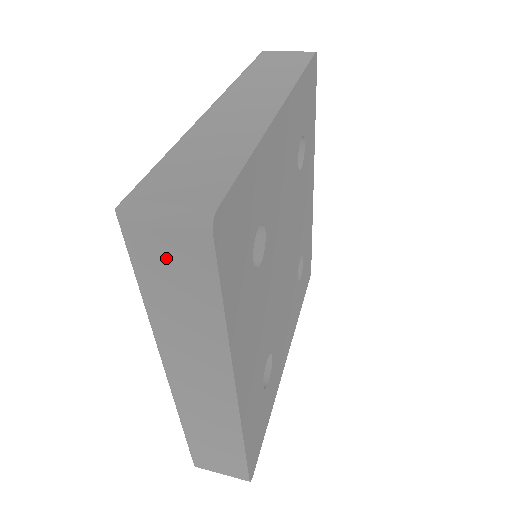
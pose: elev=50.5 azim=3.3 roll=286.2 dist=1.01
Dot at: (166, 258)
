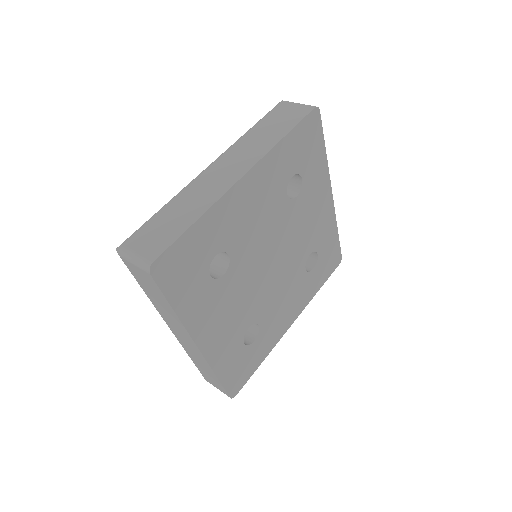
Dot at: (140, 277)
